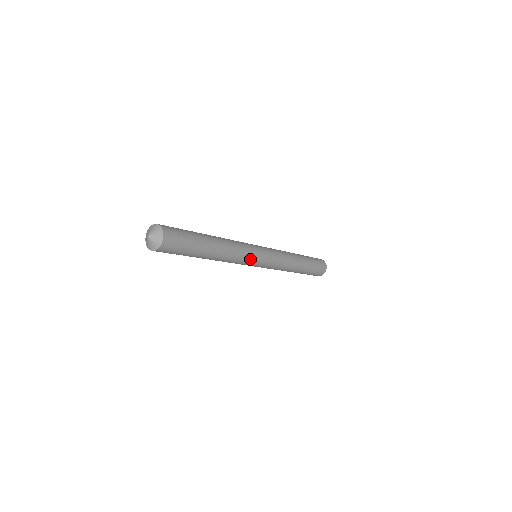
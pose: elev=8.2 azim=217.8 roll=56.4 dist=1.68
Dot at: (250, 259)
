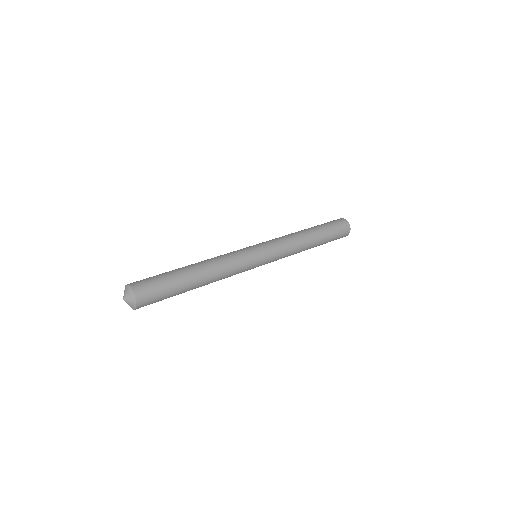
Dot at: (245, 270)
